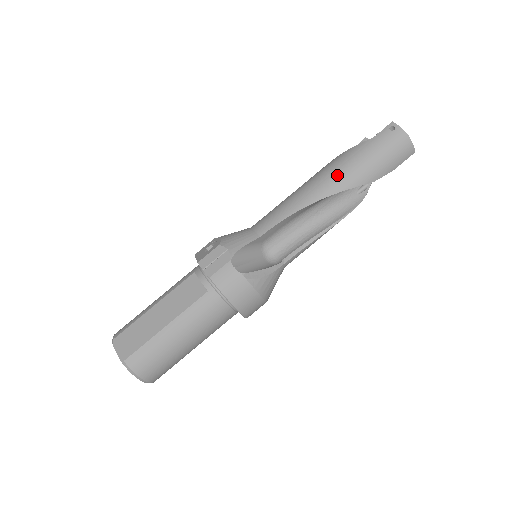
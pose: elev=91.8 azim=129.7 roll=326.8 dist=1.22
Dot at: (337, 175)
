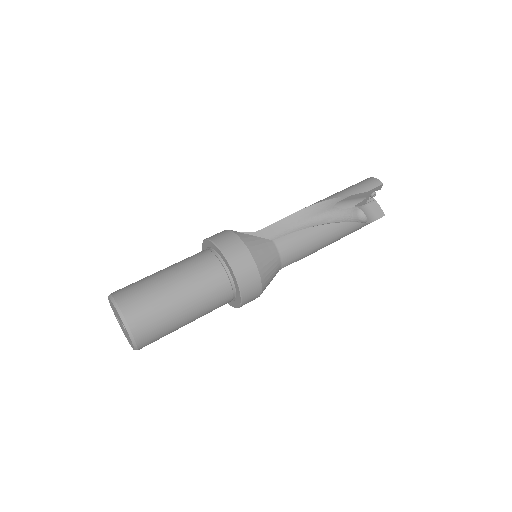
Dot at: occluded
